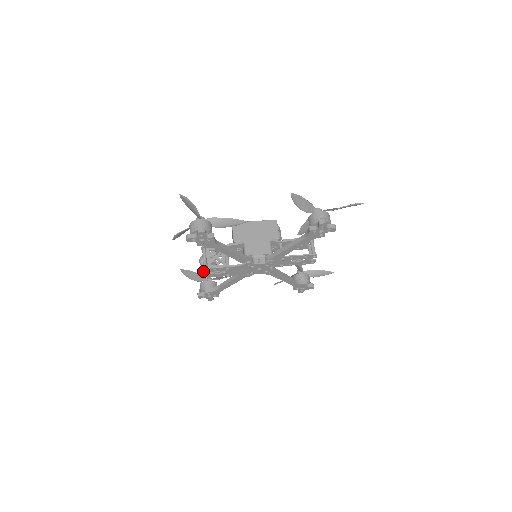
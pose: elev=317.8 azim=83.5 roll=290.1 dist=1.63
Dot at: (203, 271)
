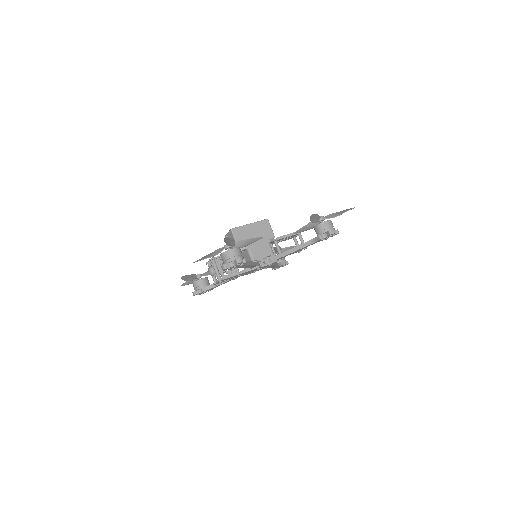
Dot at: (217, 282)
